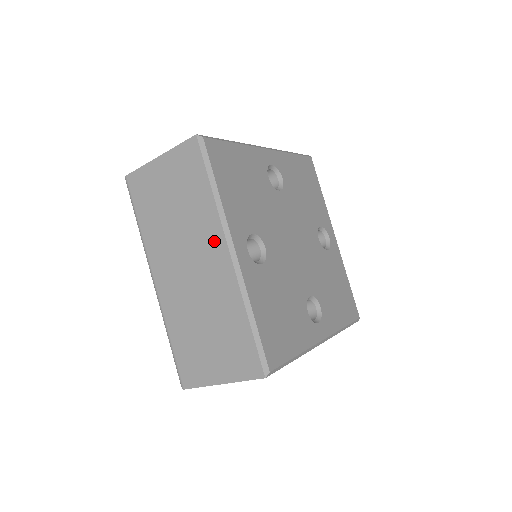
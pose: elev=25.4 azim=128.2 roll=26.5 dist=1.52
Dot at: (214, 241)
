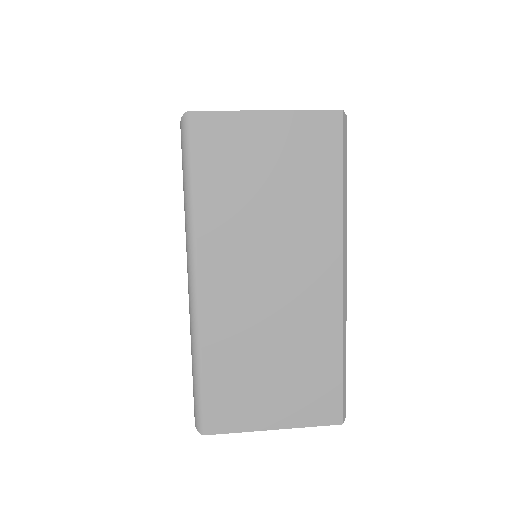
Dot at: (324, 253)
